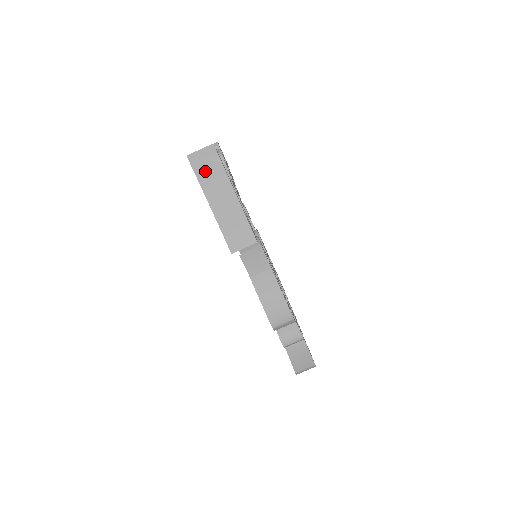
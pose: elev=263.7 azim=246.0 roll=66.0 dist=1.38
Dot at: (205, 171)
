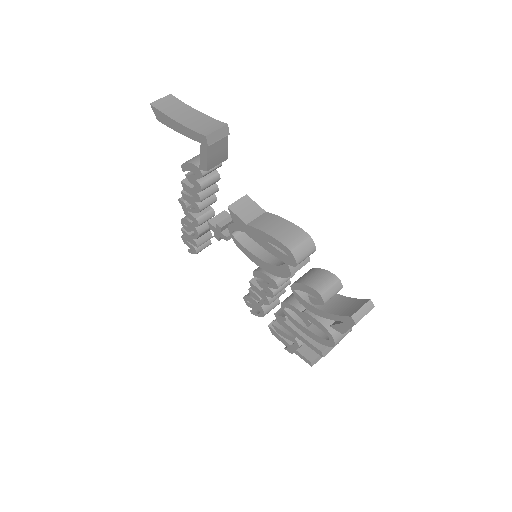
Dot at: (168, 107)
